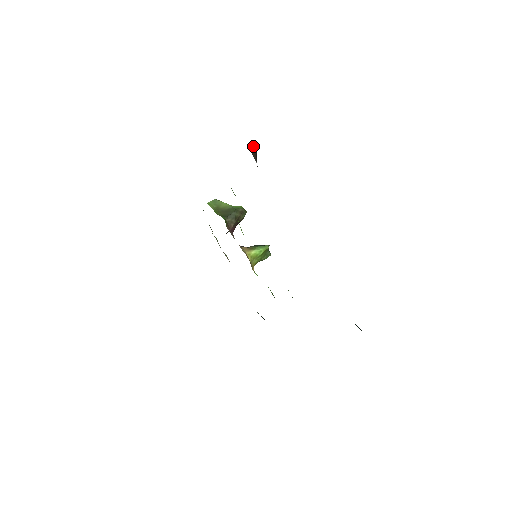
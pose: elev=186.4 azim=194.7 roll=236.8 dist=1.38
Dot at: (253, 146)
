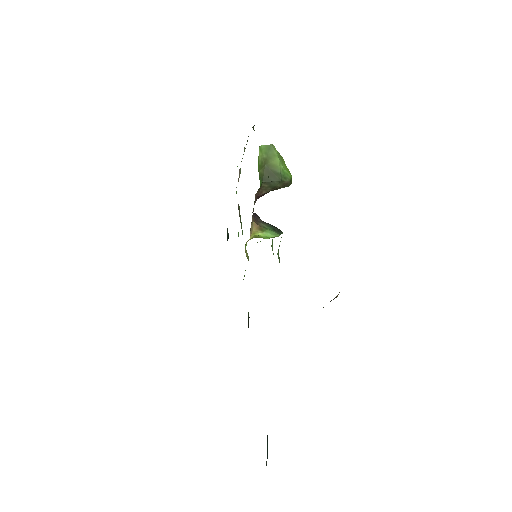
Dot at: (331, 300)
